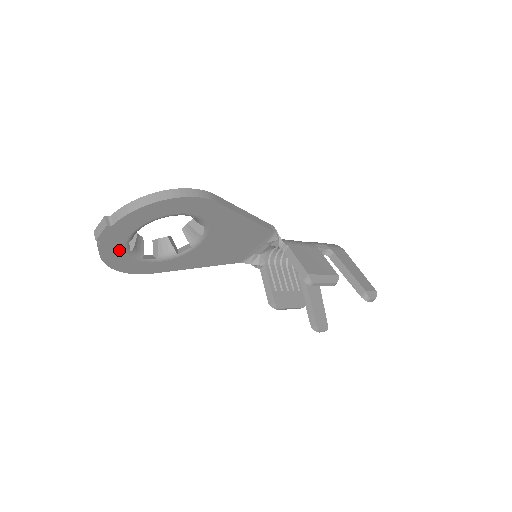
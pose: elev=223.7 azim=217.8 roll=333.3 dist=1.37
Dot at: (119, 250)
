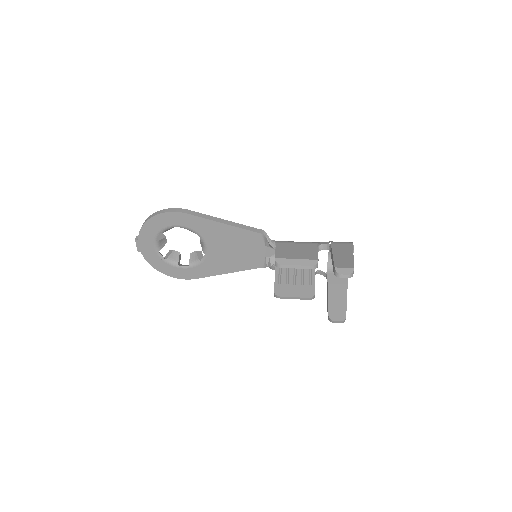
Dot at: (157, 258)
